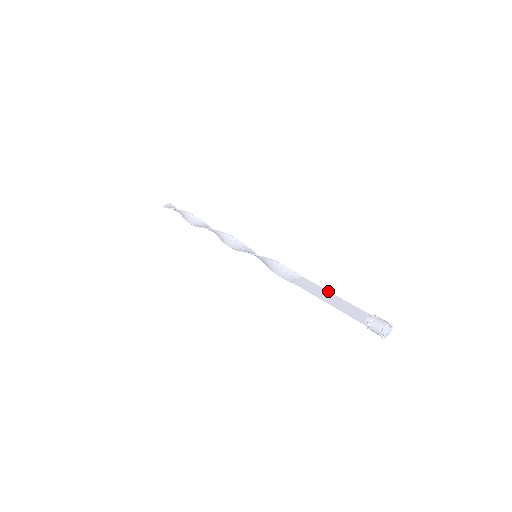
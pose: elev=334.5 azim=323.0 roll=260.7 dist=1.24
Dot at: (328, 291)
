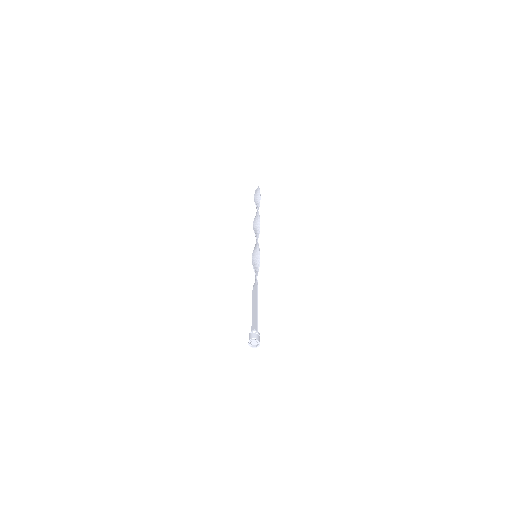
Dot at: (257, 300)
